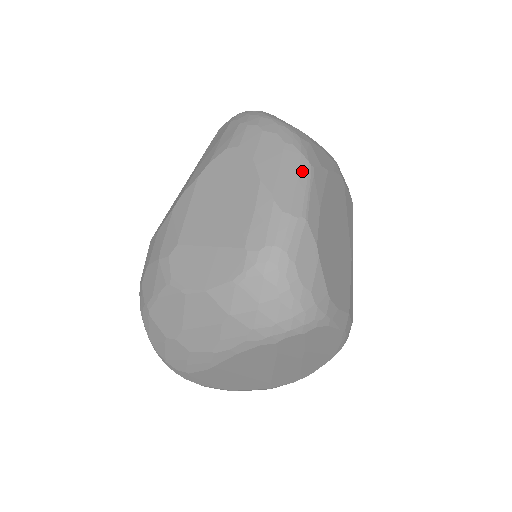
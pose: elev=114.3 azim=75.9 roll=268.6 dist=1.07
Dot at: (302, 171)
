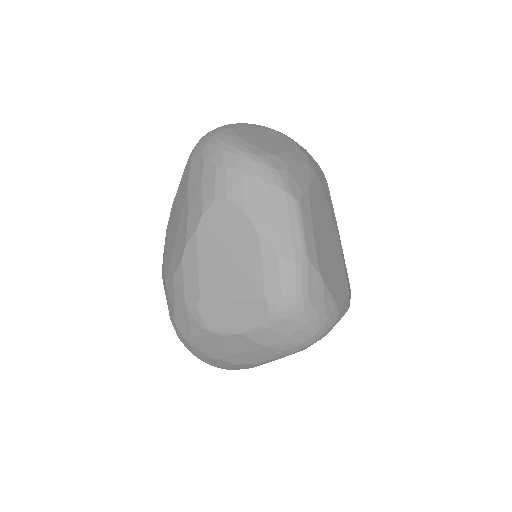
Dot at: (291, 212)
